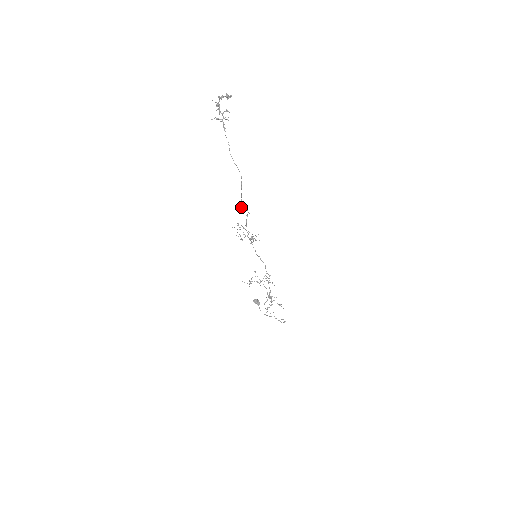
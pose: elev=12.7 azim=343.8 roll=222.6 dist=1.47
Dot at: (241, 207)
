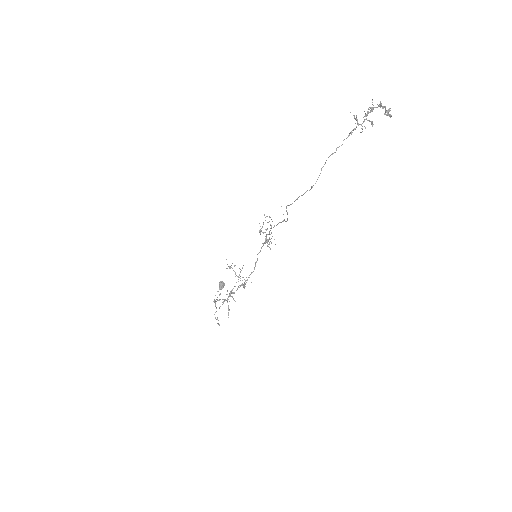
Dot at: (286, 208)
